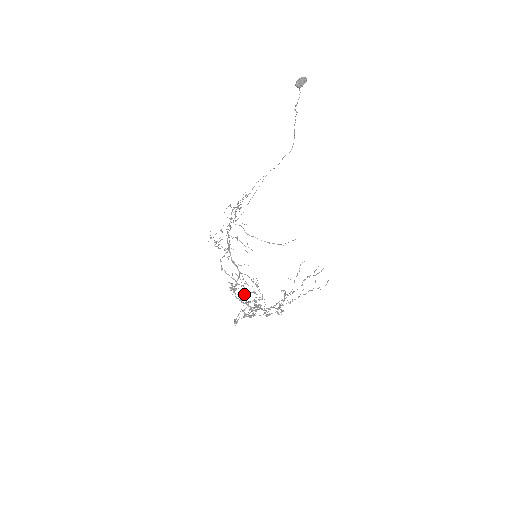
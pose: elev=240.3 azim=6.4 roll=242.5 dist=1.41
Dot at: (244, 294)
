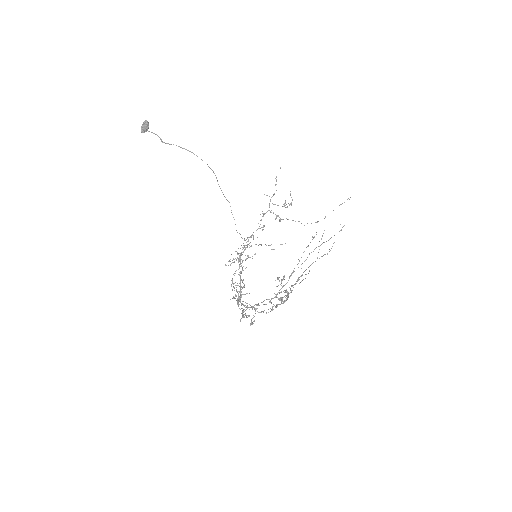
Dot at: (239, 298)
